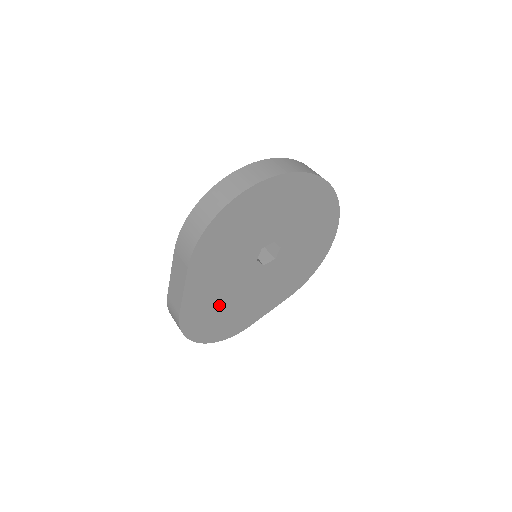
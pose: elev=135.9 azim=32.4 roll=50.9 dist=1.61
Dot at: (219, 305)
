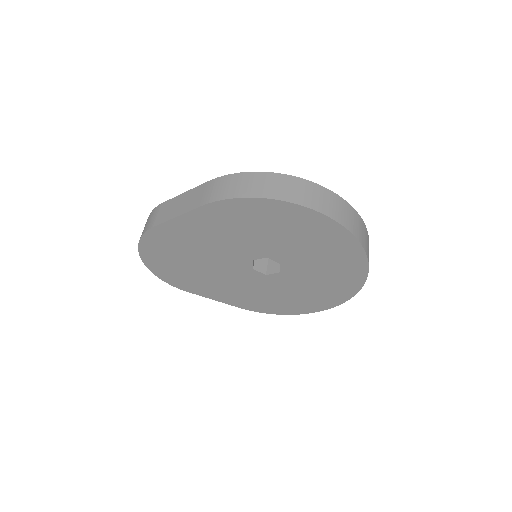
Dot at: (189, 255)
